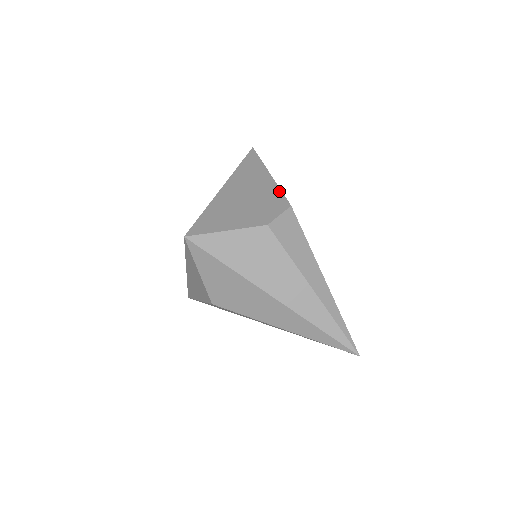
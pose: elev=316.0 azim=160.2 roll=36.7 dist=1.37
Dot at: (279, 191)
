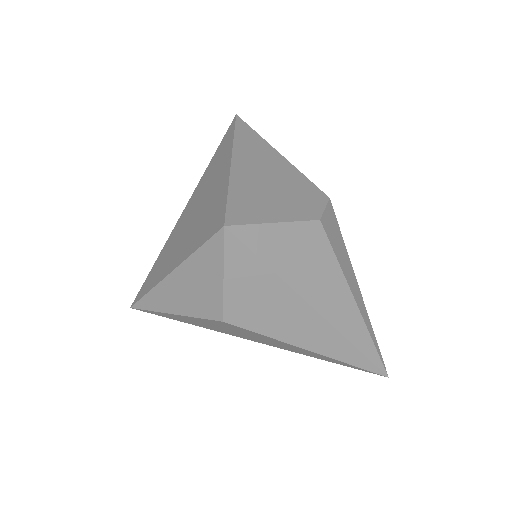
Dot at: (305, 177)
